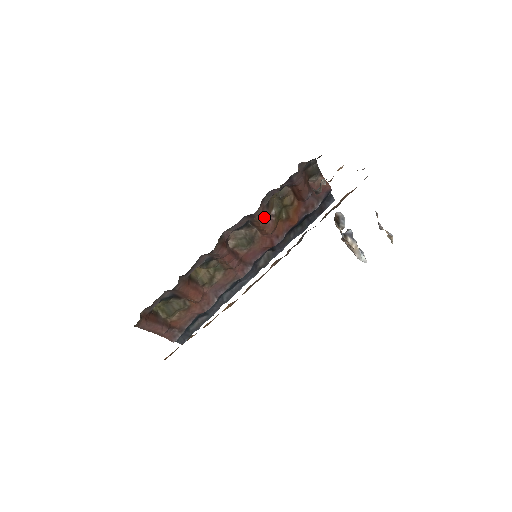
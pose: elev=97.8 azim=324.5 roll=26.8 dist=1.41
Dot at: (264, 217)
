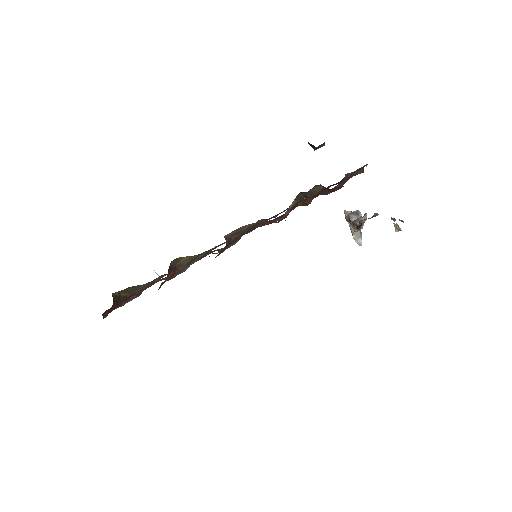
Dot at: occluded
